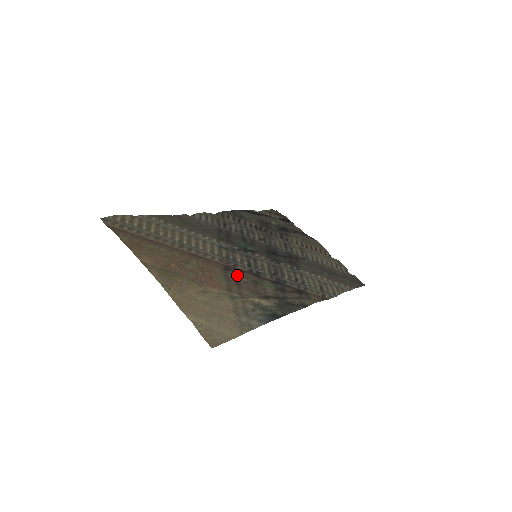
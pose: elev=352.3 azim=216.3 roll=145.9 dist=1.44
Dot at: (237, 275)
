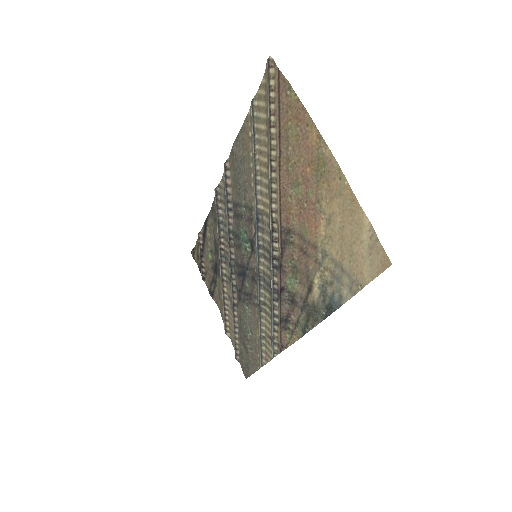
Dot at: (293, 246)
